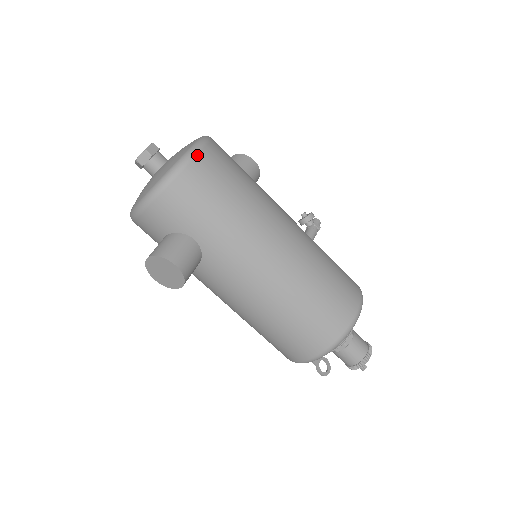
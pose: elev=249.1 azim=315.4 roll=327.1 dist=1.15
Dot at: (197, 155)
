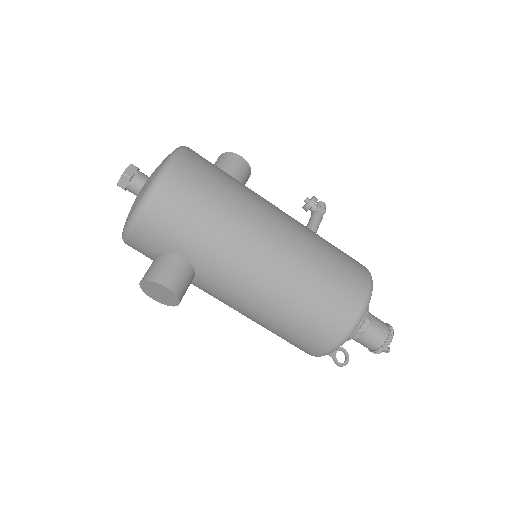
Dot at: (169, 172)
